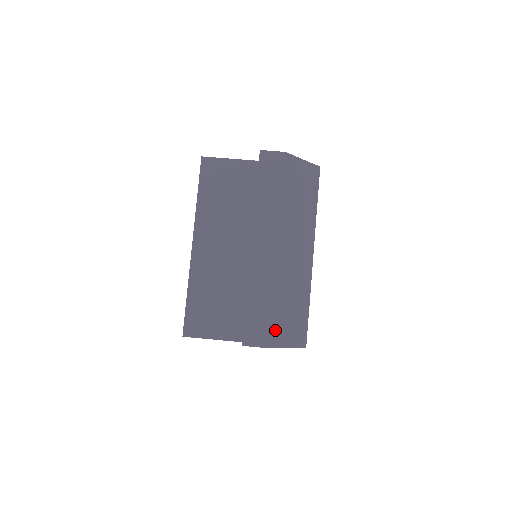
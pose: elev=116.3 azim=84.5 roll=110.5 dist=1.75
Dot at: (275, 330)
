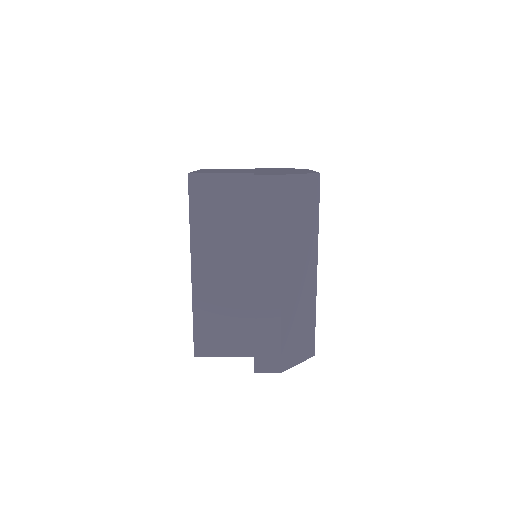
Dot at: (285, 355)
